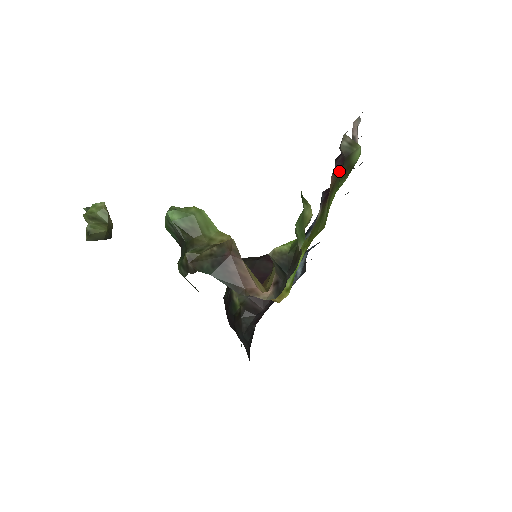
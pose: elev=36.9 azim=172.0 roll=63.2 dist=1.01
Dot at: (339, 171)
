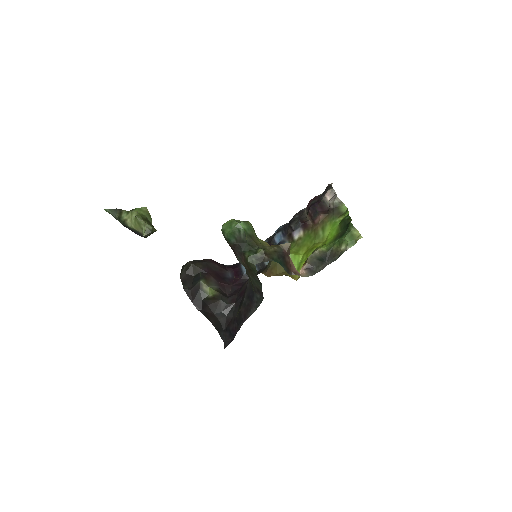
Dot at: (328, 214)
